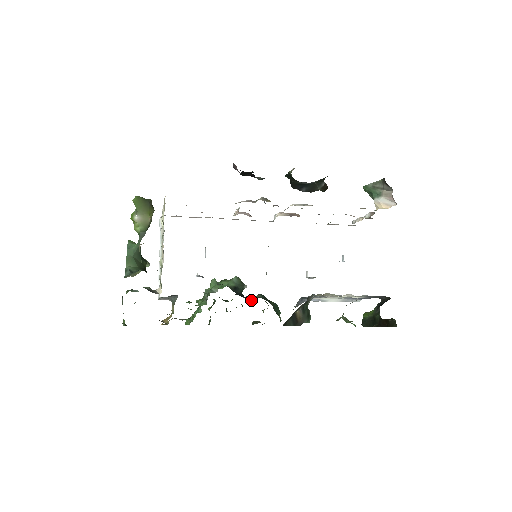
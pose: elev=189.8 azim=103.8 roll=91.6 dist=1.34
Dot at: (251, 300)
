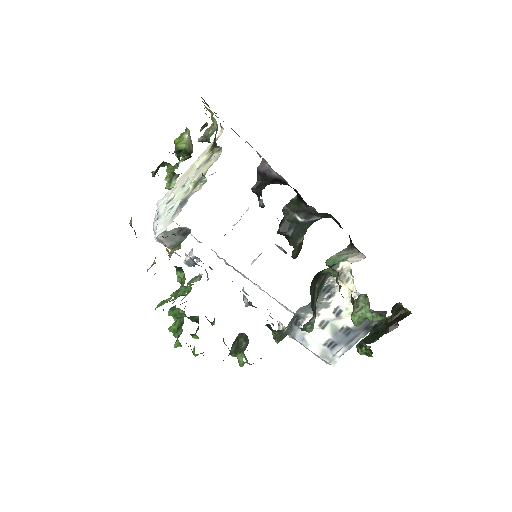
Dot at: occluded
